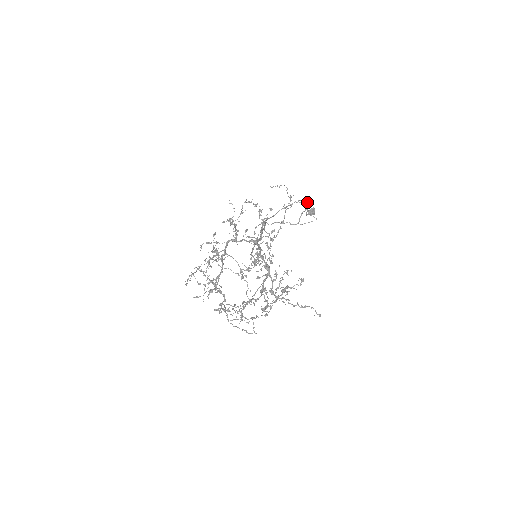
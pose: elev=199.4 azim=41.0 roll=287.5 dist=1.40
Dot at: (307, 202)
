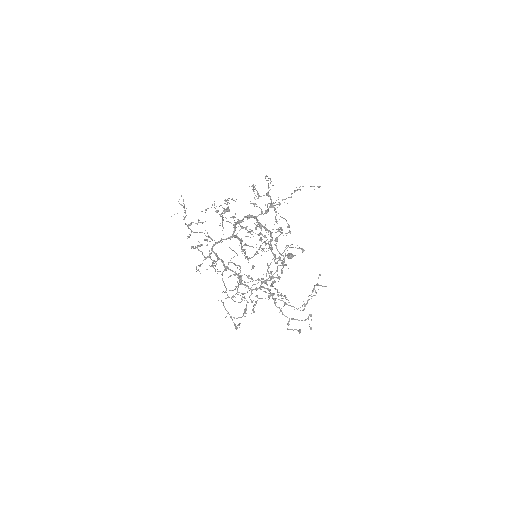
Dot at: occluded
